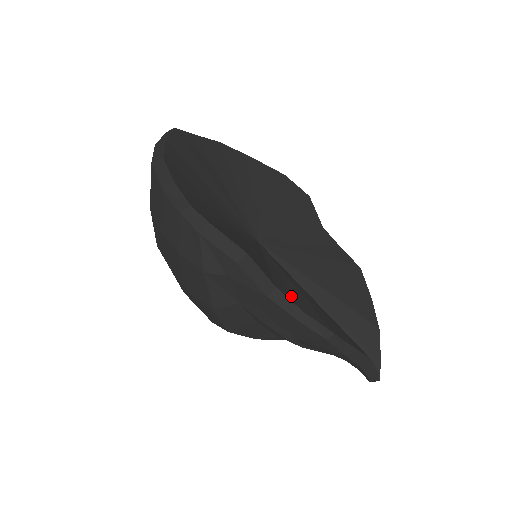
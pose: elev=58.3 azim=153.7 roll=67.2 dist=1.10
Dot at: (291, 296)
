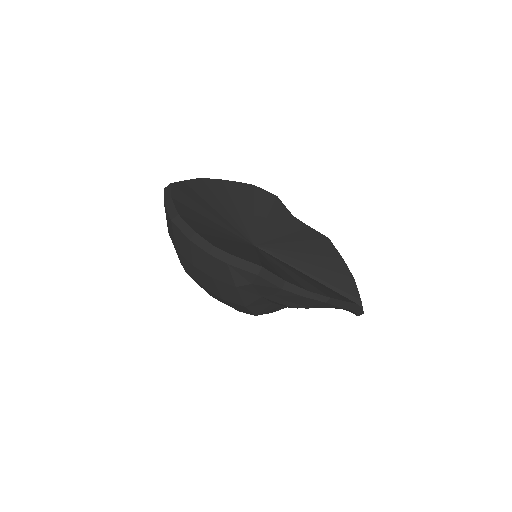
Dot at: (295, 282)
